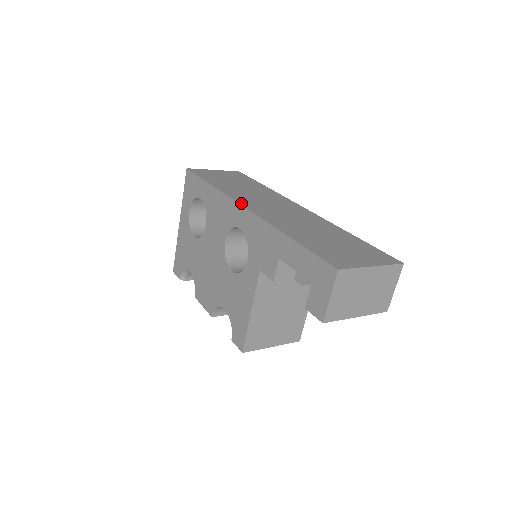
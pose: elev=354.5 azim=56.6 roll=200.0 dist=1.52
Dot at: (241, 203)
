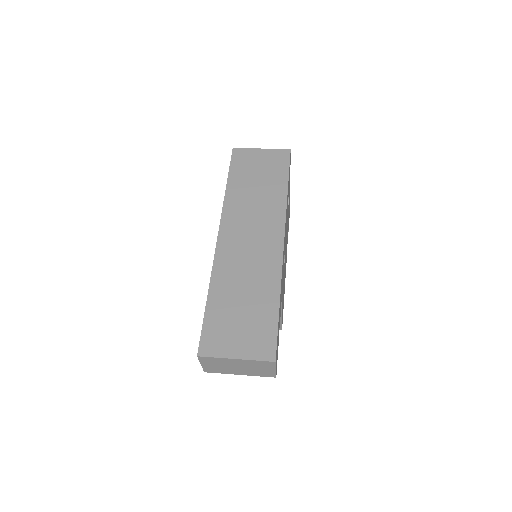
Dot at: (221, 229)
